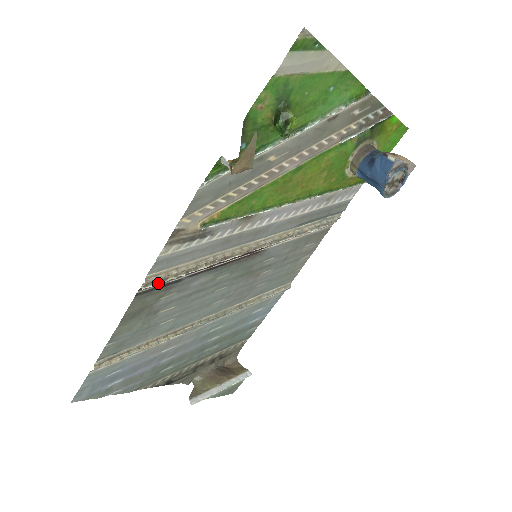
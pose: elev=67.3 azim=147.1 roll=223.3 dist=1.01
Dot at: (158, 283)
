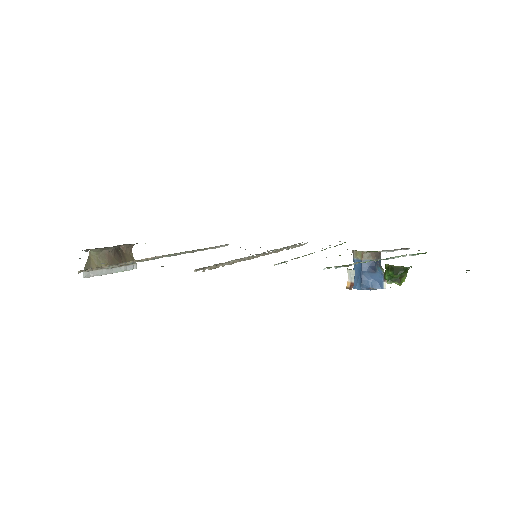
Dot at: occluded
